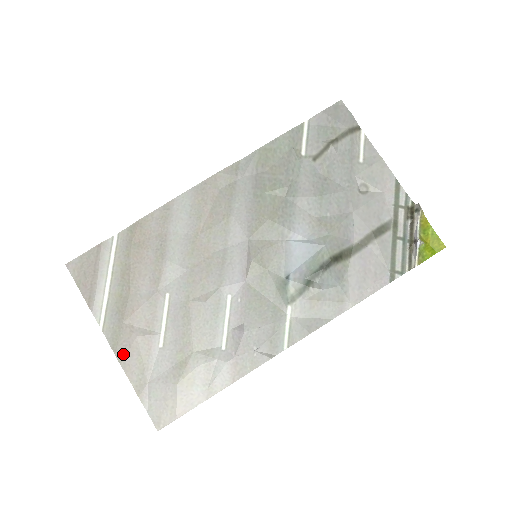
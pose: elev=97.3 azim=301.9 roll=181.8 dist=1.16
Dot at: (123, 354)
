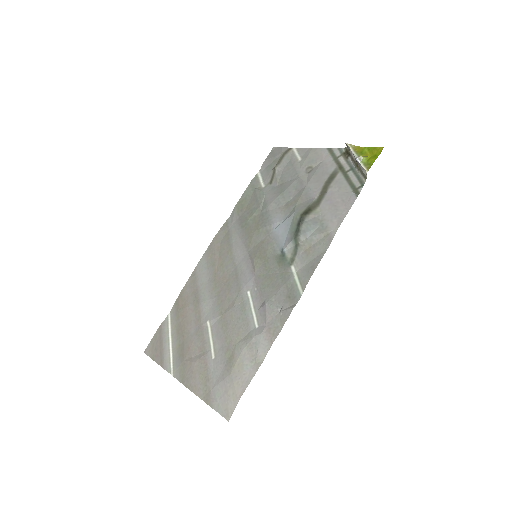
Dot at: (189, 381)
